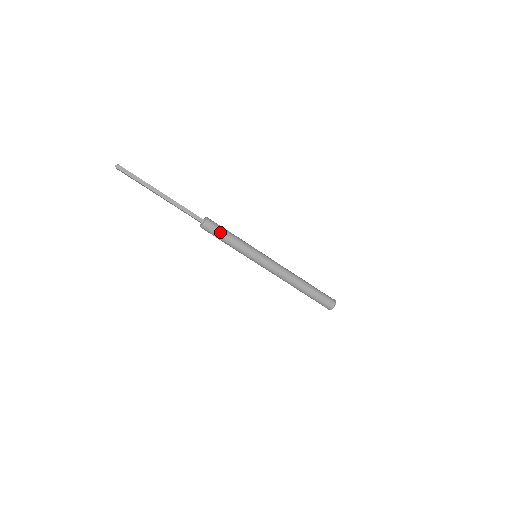
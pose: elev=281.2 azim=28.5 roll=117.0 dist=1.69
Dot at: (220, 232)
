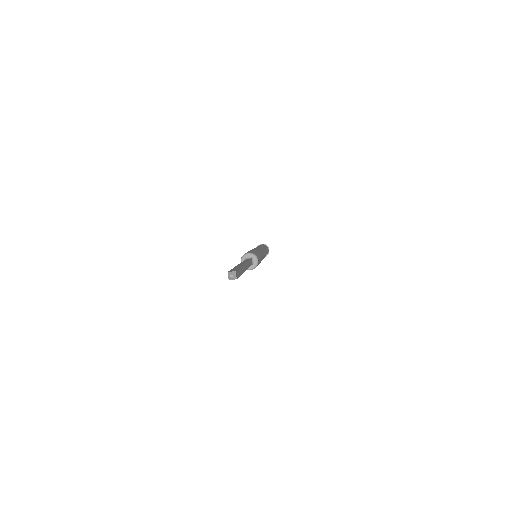
Dot at: occluded
